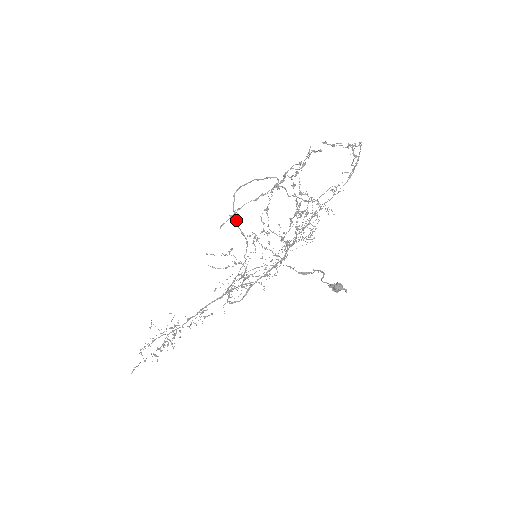
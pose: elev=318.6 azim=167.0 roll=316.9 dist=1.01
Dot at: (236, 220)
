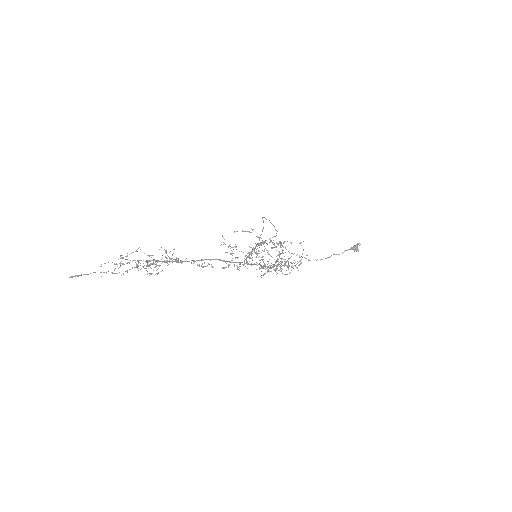
Dot at: occluded
